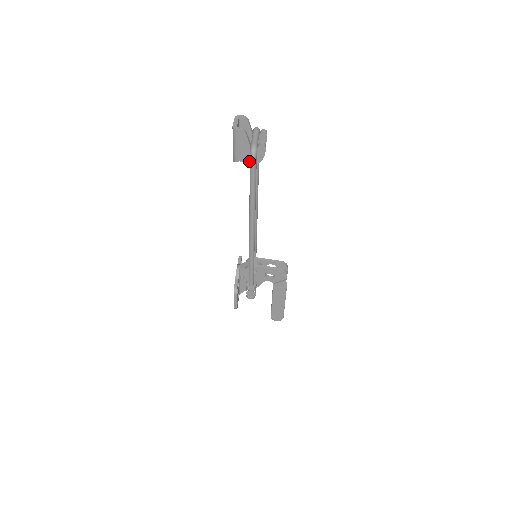
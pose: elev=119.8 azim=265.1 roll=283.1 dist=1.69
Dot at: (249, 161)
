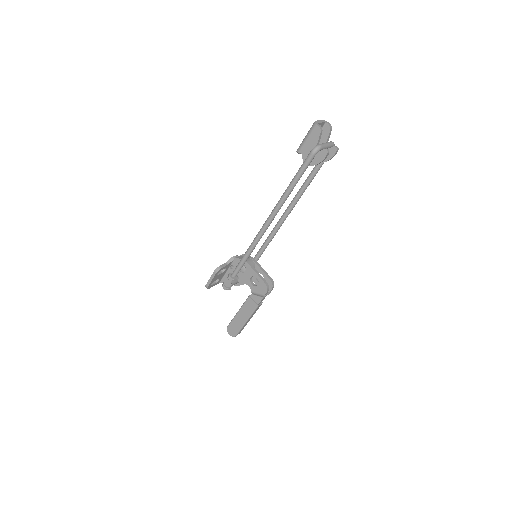
Dot at: occluded
